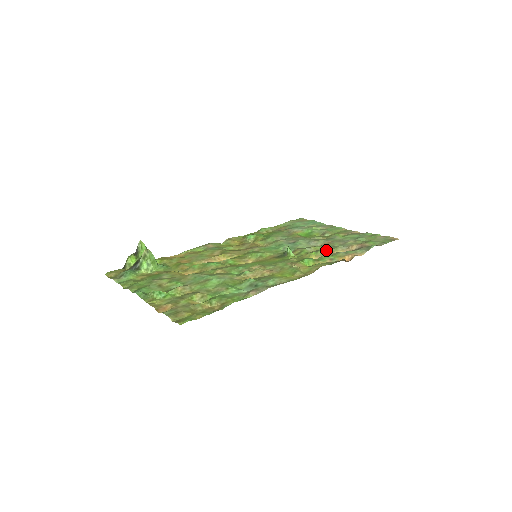
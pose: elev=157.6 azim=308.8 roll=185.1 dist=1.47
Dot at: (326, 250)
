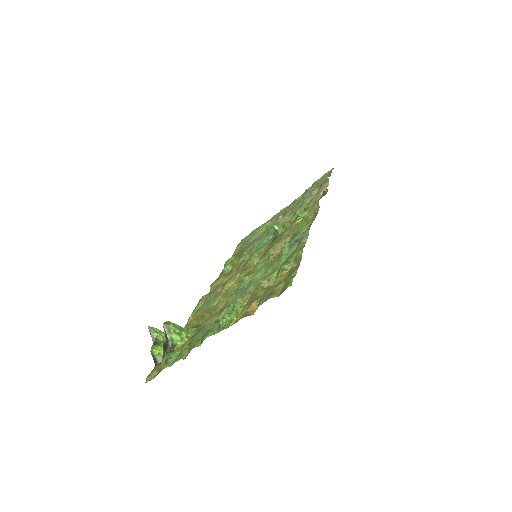
Dot at: (300, 208)
